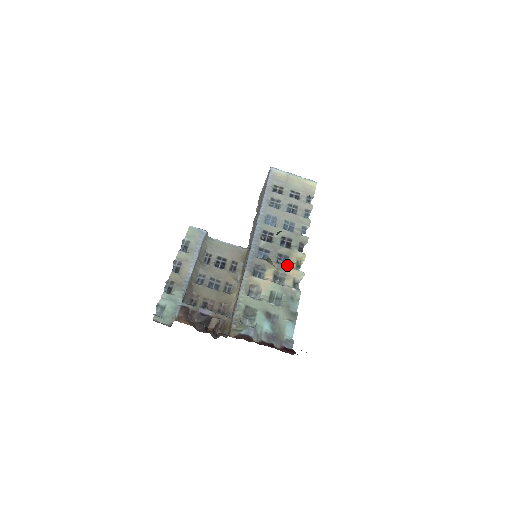
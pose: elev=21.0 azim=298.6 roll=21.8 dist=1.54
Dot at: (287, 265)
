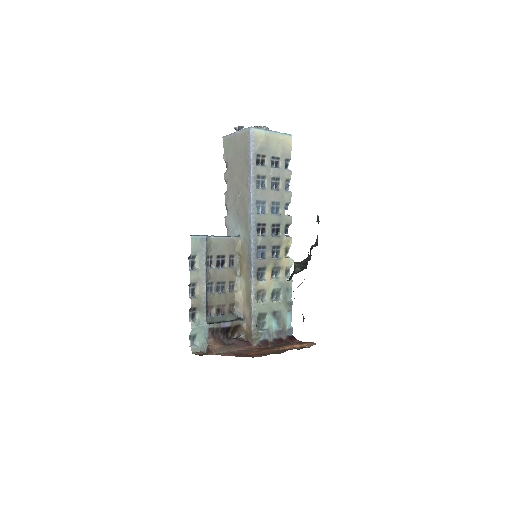
Dot at: (280, 255)
